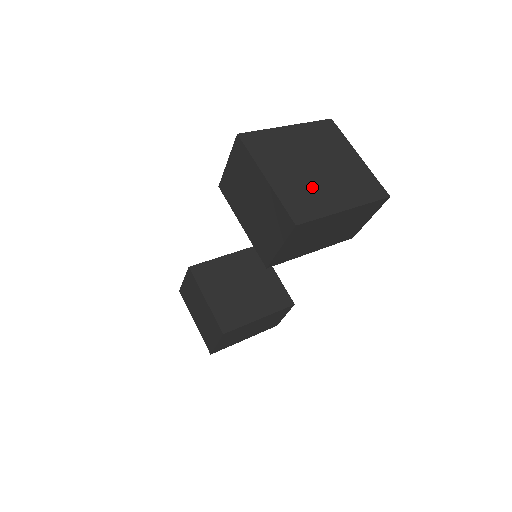
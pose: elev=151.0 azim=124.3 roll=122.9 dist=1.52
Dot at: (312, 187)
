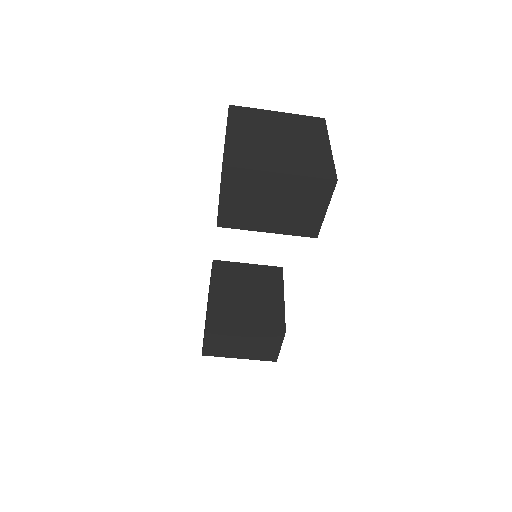
Dot at: (301, 152)
